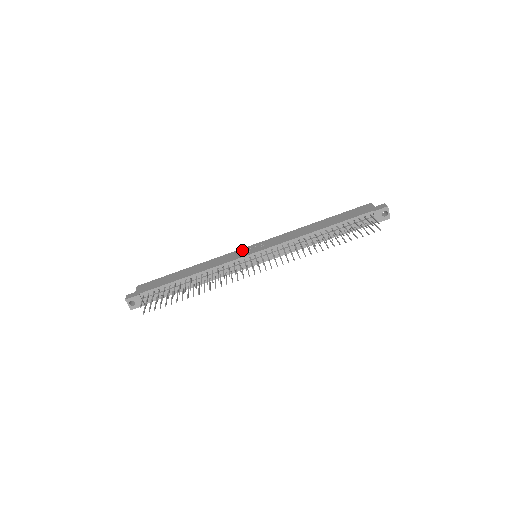
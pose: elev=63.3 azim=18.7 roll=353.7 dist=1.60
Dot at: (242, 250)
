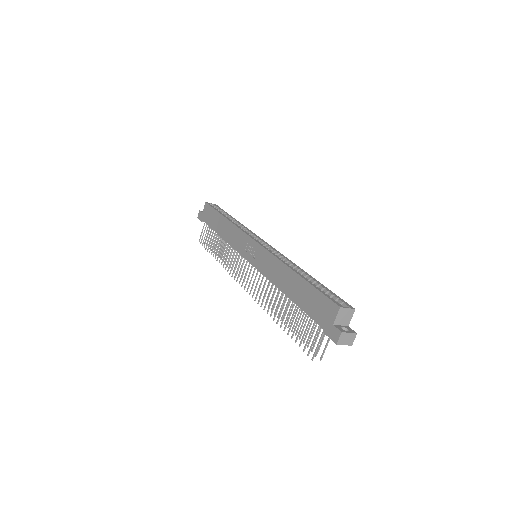
Dot at: (247, 241)
